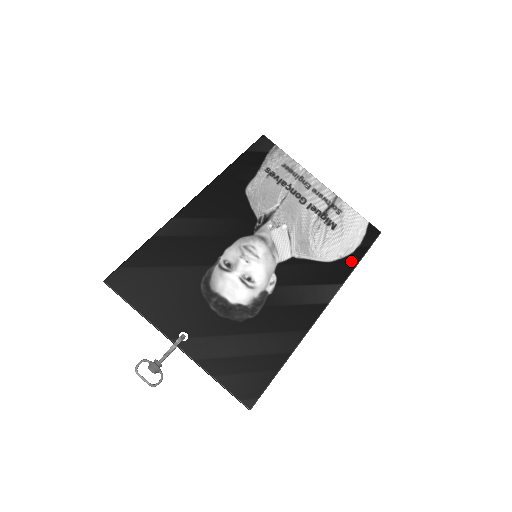
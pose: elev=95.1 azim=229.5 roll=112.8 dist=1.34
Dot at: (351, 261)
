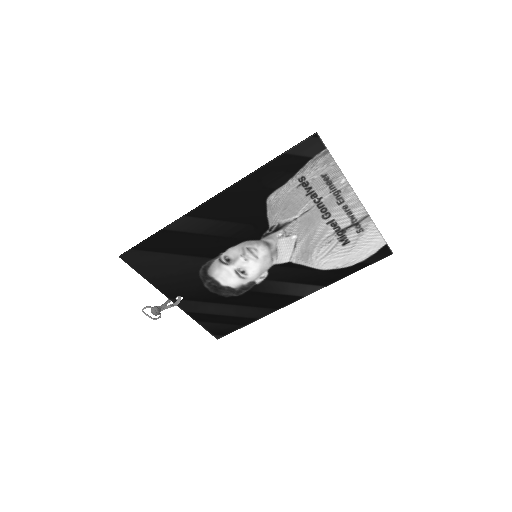
Dot at: (345, 272)
